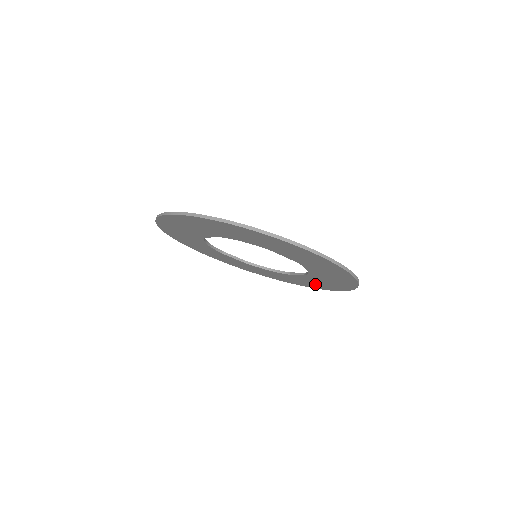
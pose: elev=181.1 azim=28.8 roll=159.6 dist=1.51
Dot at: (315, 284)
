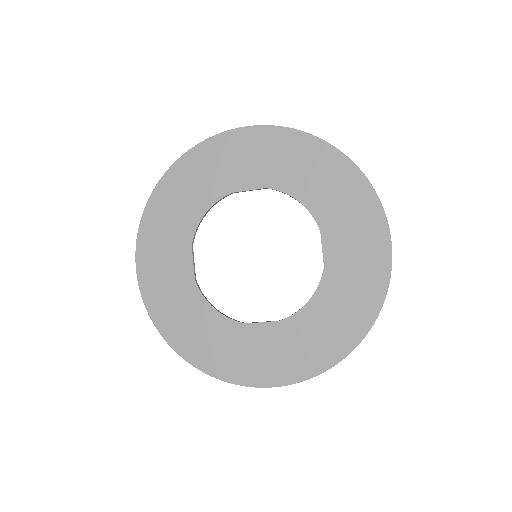
Dot at: (258, 361)
